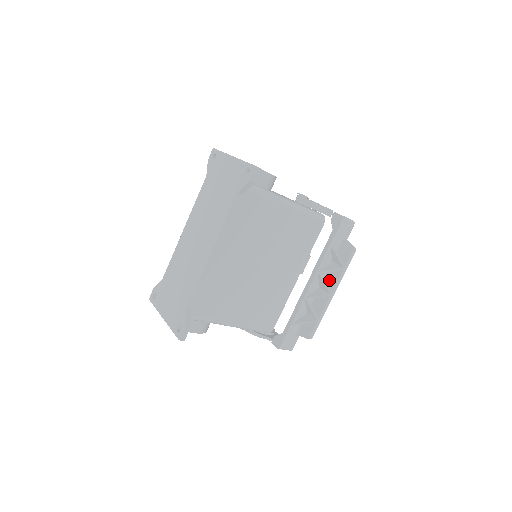
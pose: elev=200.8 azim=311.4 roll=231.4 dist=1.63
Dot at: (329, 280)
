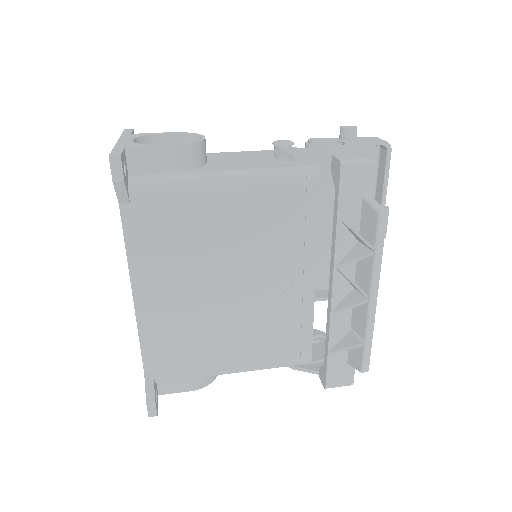
Dot at: (361, 275)
